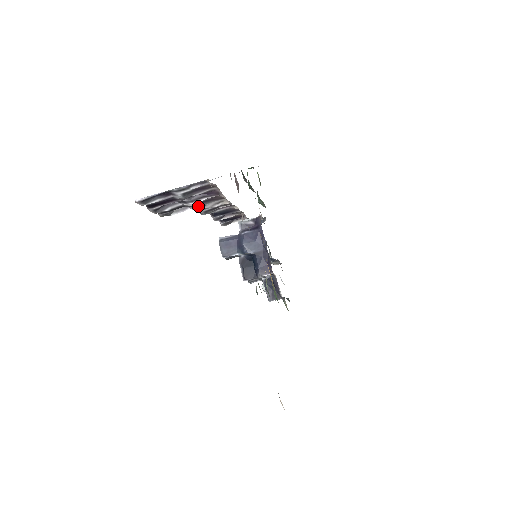
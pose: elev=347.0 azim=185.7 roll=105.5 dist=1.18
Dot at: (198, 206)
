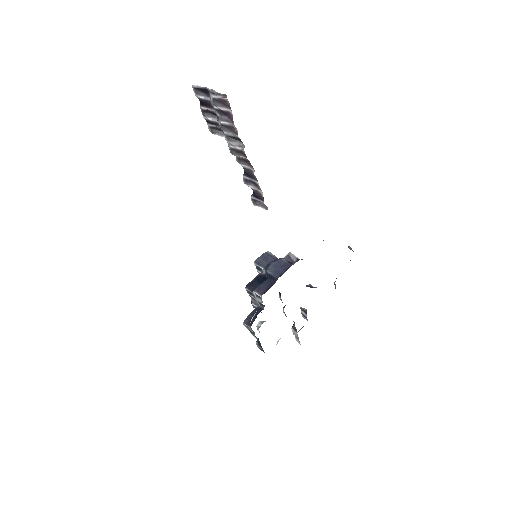
Dot at: (223, 129)
